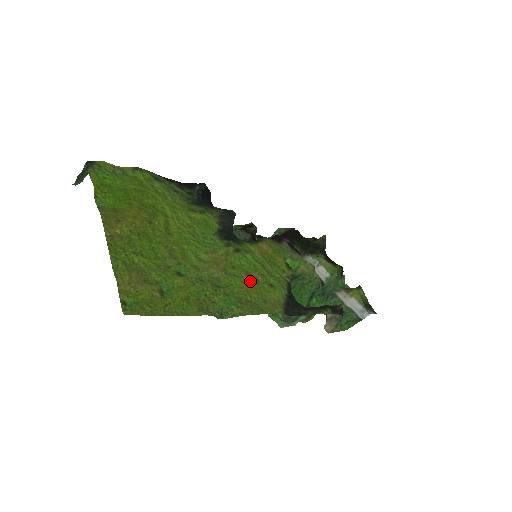
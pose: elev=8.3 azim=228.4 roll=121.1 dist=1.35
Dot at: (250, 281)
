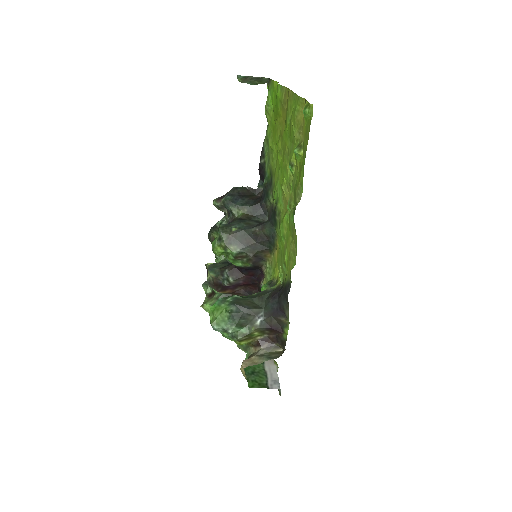
Dot at: (287, 239)
